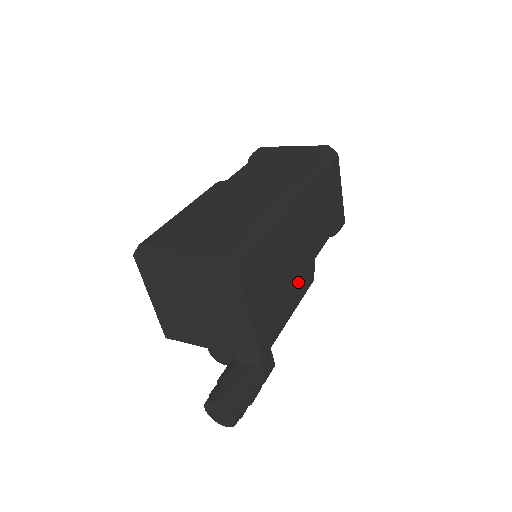
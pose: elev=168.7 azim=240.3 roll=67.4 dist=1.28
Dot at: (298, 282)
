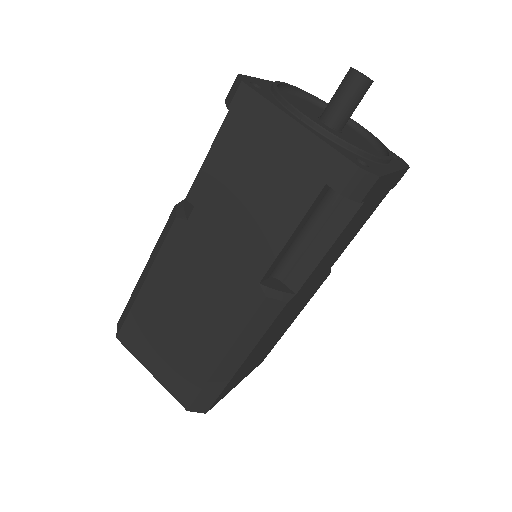
Dot at: (300, 307)
